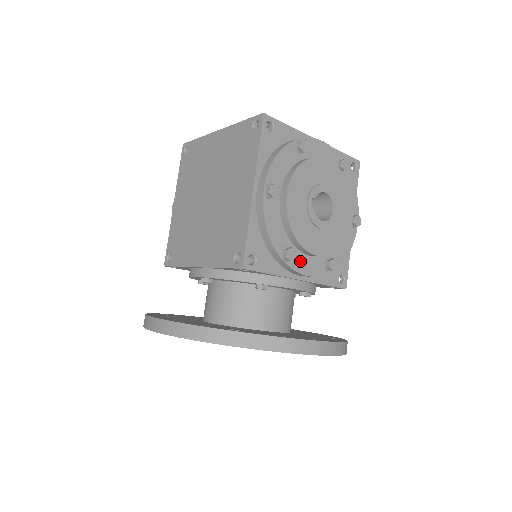
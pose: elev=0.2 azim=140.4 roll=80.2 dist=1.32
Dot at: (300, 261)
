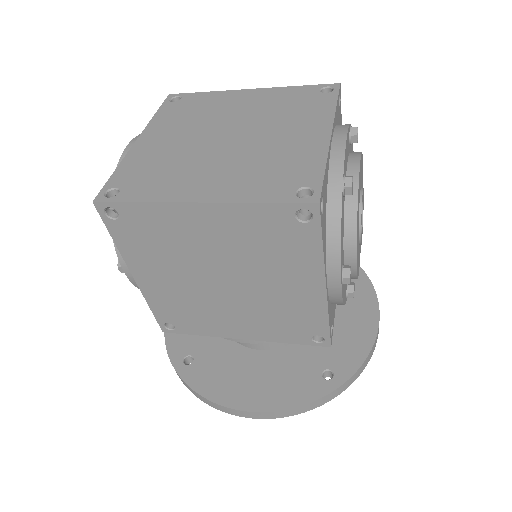
Dot at: occluded
